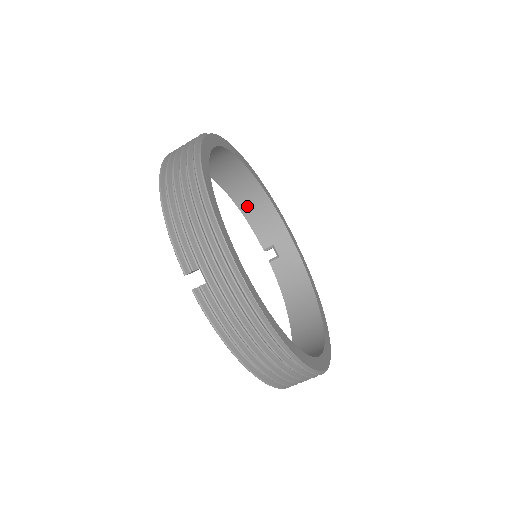
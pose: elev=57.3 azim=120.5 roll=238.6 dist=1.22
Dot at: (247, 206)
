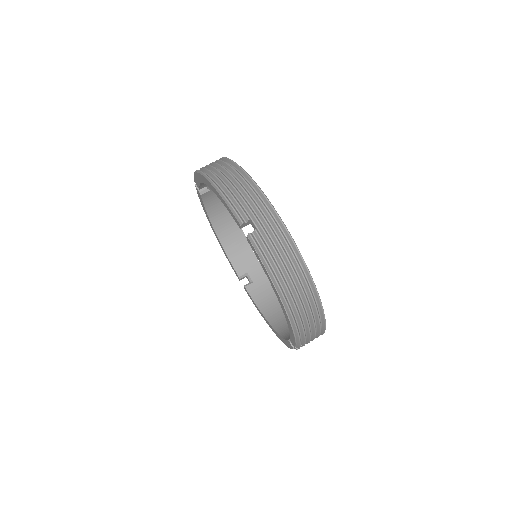
Dot at: (283, 328)
